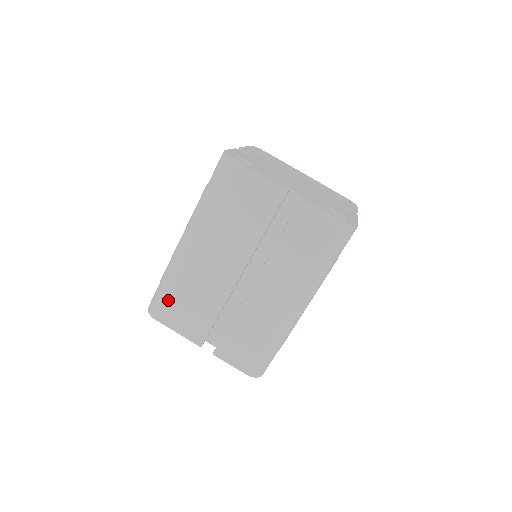
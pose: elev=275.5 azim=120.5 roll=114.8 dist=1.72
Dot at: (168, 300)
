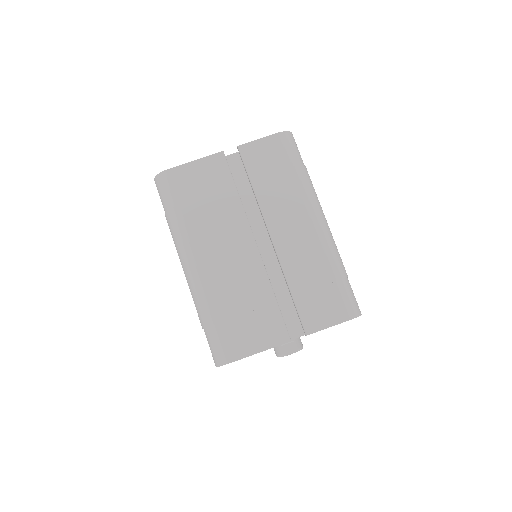
Dot at: (224, 331)
